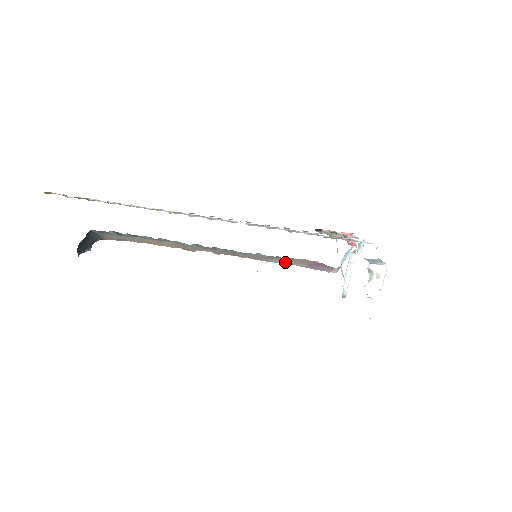
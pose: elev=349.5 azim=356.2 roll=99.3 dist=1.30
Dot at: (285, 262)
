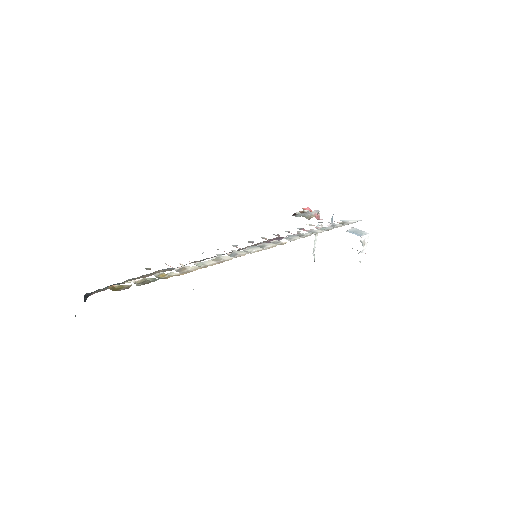
Dot at: occluded
